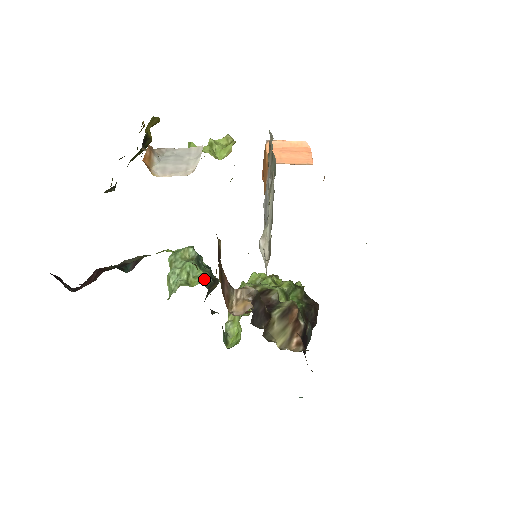
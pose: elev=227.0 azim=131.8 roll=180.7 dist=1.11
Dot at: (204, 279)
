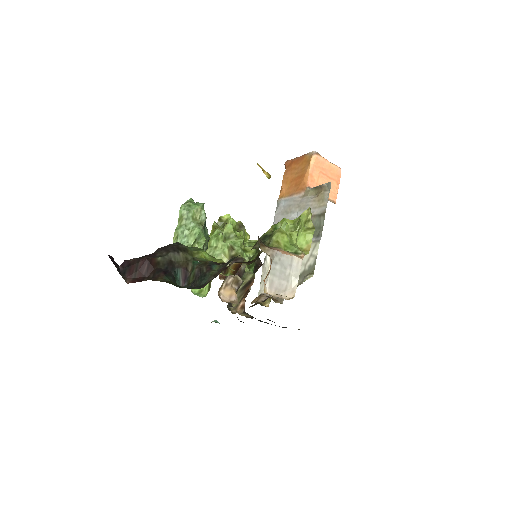
Dot at: (204, 245)
